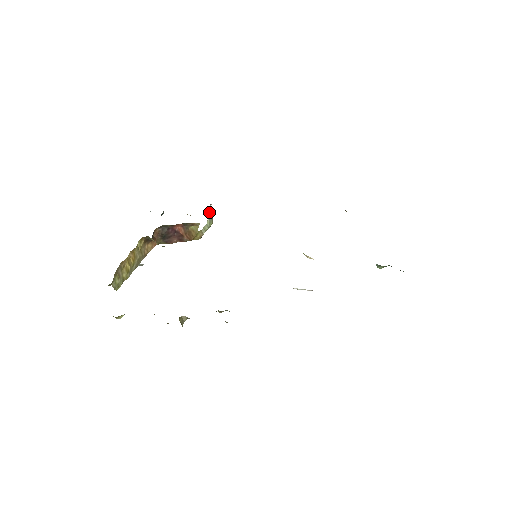
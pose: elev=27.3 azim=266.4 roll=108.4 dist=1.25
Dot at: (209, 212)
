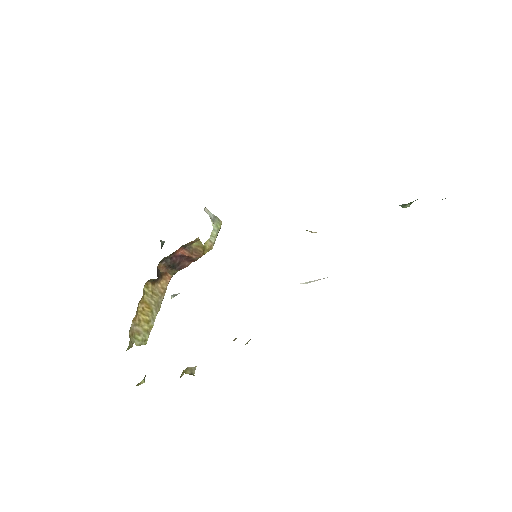
Dot at: (209, 216)
